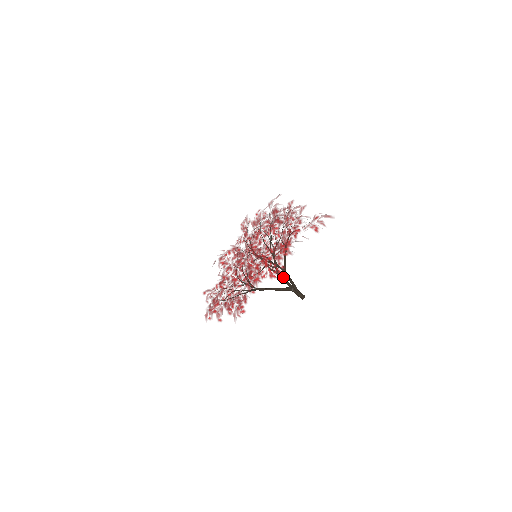
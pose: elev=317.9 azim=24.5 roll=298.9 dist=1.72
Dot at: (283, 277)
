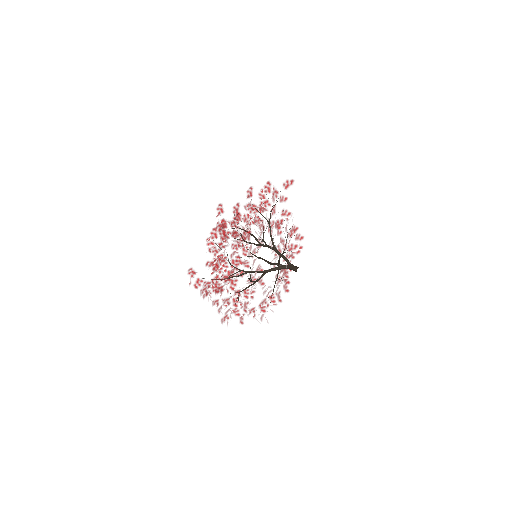
Dot at: (281, 264)
